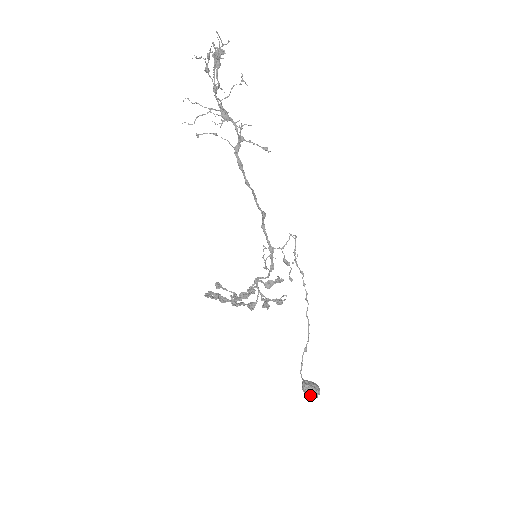
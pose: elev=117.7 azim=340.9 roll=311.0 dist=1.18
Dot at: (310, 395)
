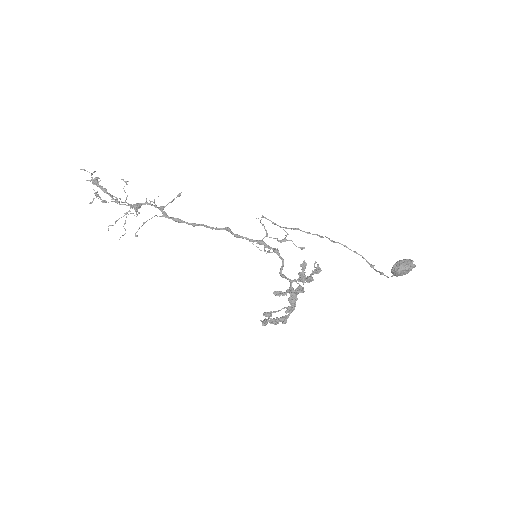
Dot at: (405, 267)
